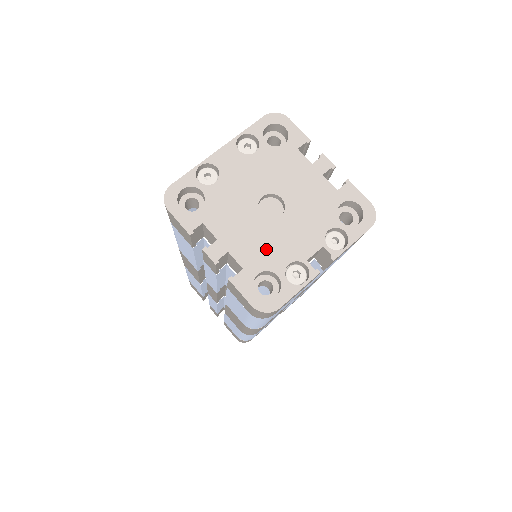
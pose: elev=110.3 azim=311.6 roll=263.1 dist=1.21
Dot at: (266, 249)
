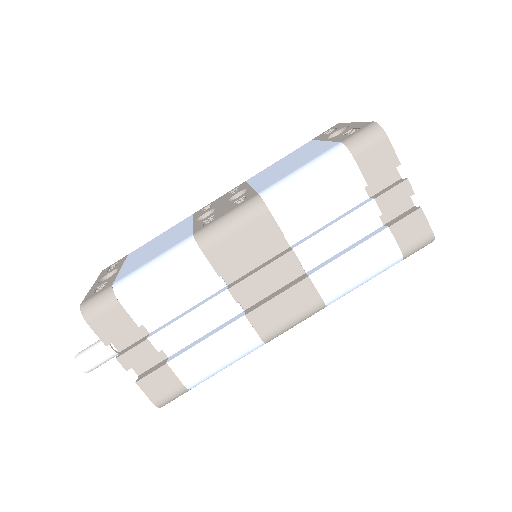
Dot at: occluded
